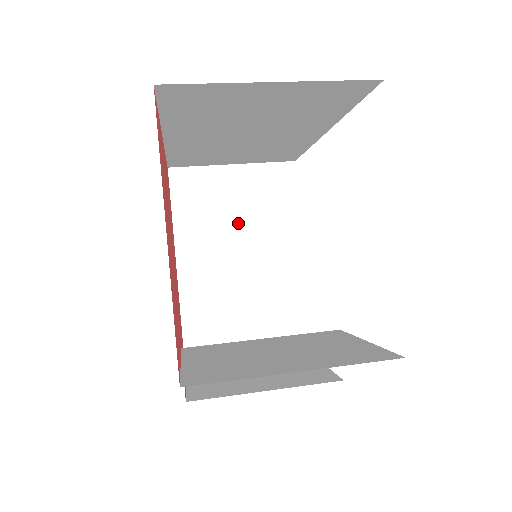
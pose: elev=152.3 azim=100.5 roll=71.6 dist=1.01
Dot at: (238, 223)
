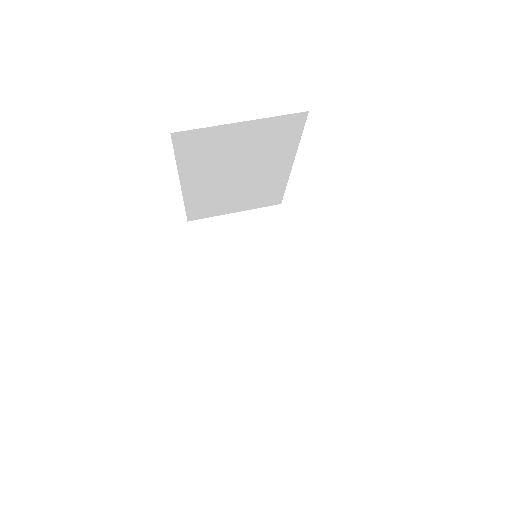
Dot at: (245, 254)
